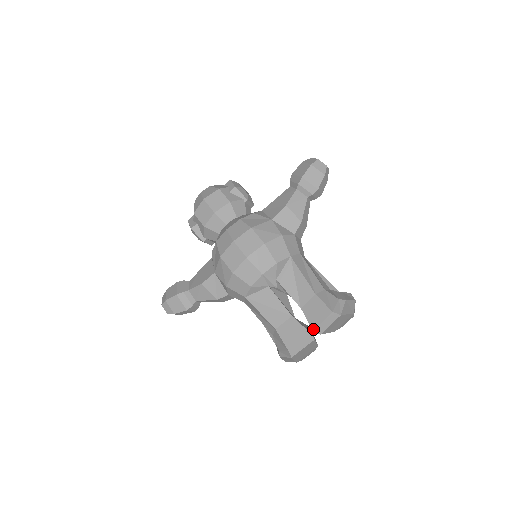
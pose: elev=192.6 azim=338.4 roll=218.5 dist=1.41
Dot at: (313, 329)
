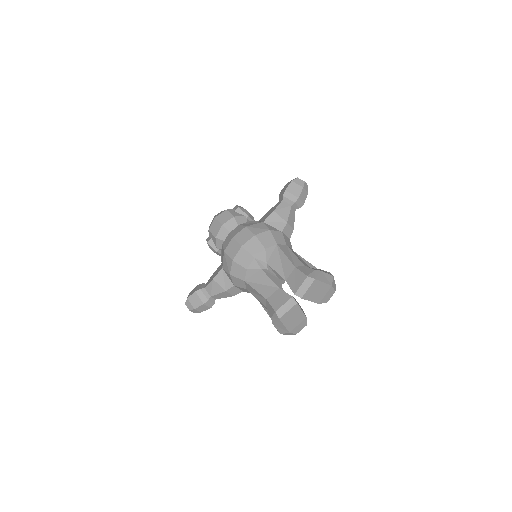
Dot at: (294, 293)
